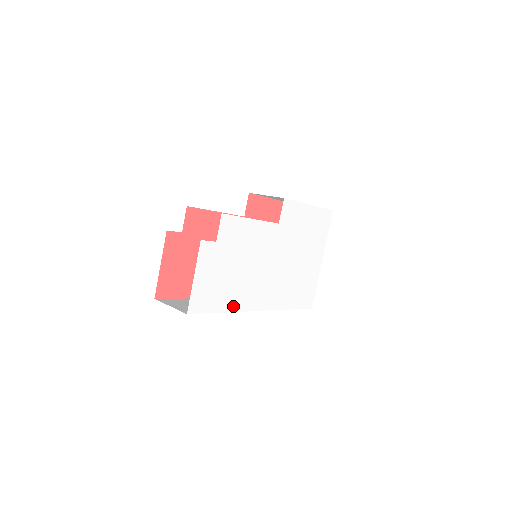
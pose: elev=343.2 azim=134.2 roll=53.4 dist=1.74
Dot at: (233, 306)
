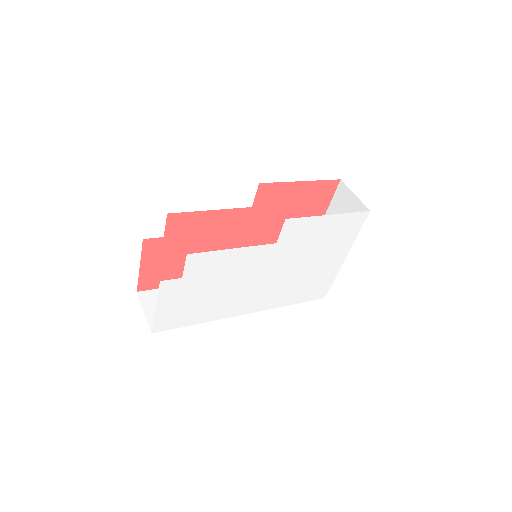
Dot at: (211, 317)
